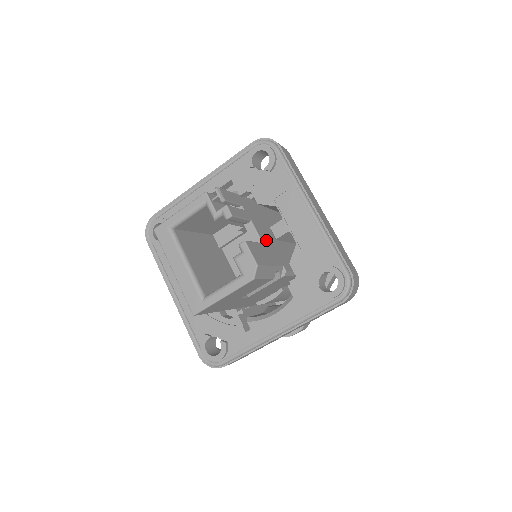
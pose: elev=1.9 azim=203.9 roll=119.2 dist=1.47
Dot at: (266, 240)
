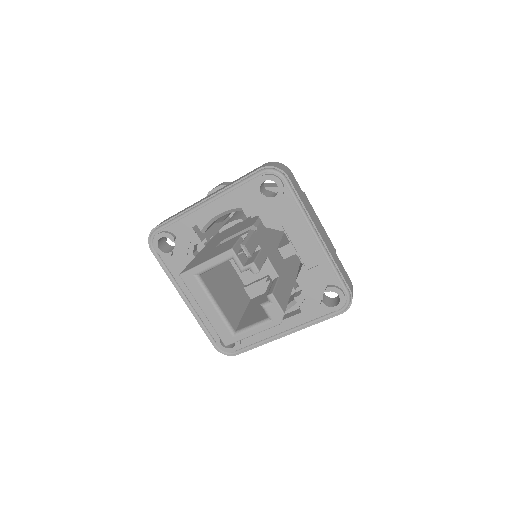
Dot at: (279, 269)
